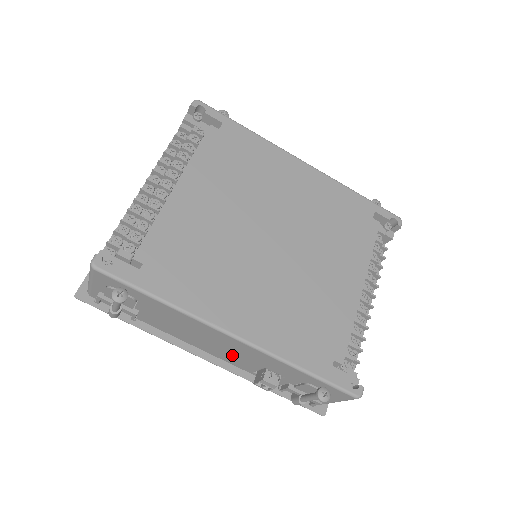
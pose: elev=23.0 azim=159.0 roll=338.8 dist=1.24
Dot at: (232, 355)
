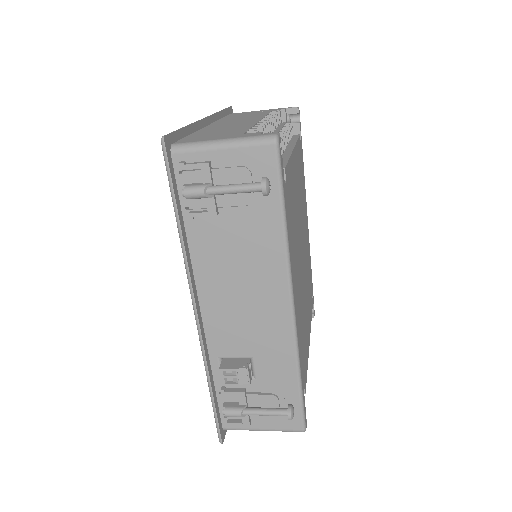
Dot at: (237, 325)
